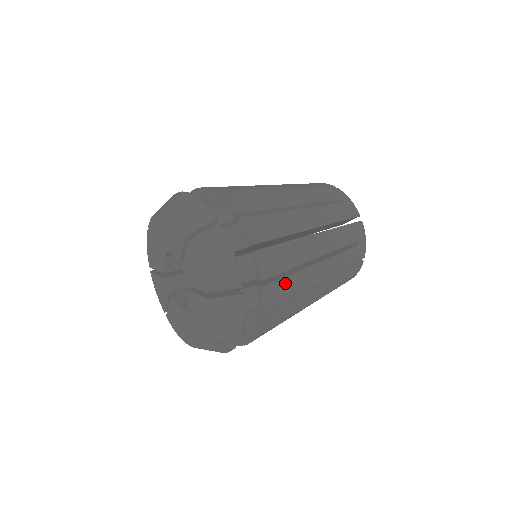
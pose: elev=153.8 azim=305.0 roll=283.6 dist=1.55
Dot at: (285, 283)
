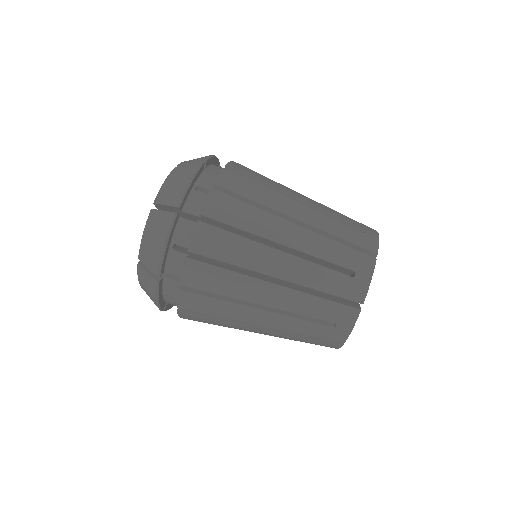
Dot at: occluded
